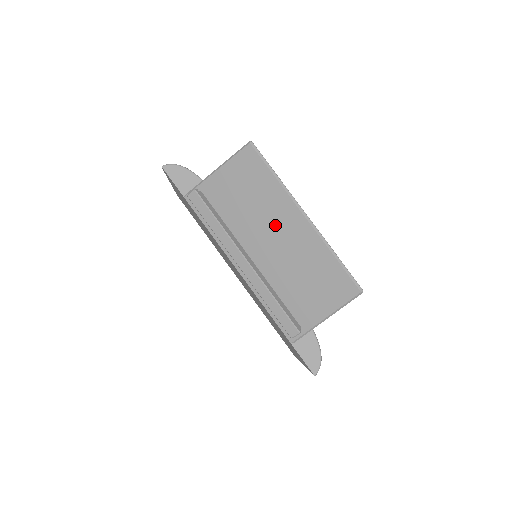
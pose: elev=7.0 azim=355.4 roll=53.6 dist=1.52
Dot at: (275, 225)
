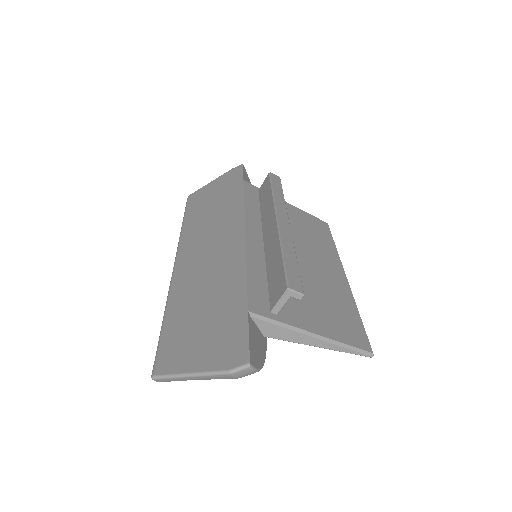
Dot at: (314, 254)
